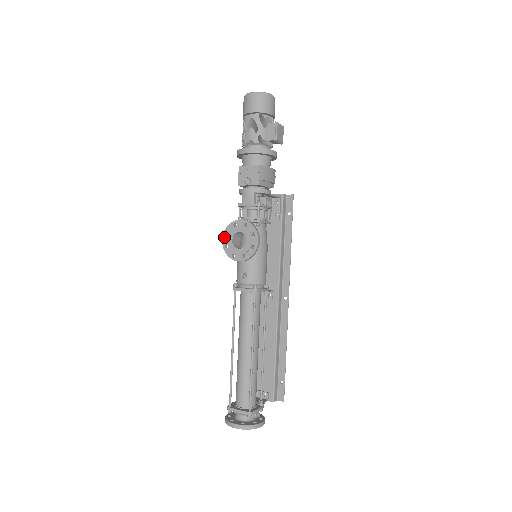
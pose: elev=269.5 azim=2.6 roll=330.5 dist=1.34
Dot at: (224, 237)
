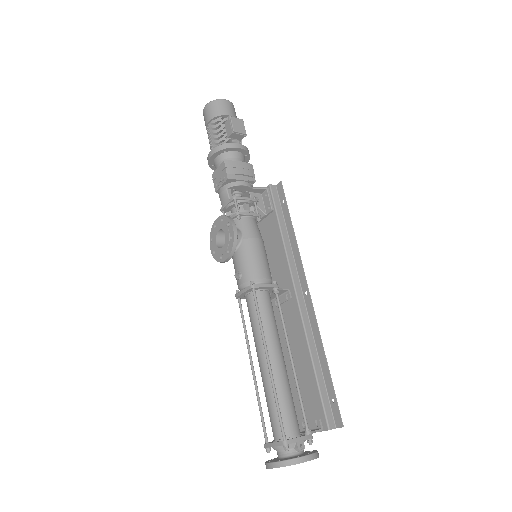
Dot at: (211, 245)
